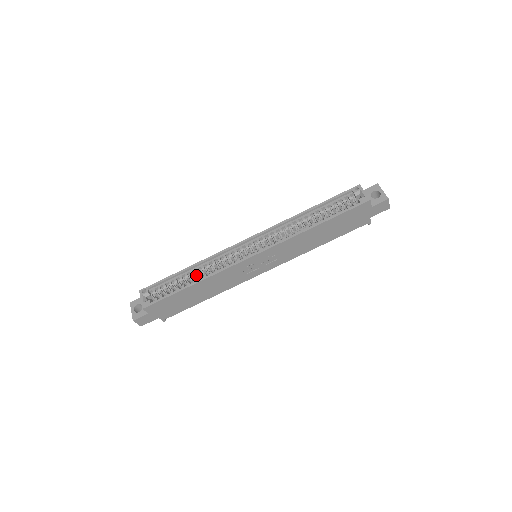
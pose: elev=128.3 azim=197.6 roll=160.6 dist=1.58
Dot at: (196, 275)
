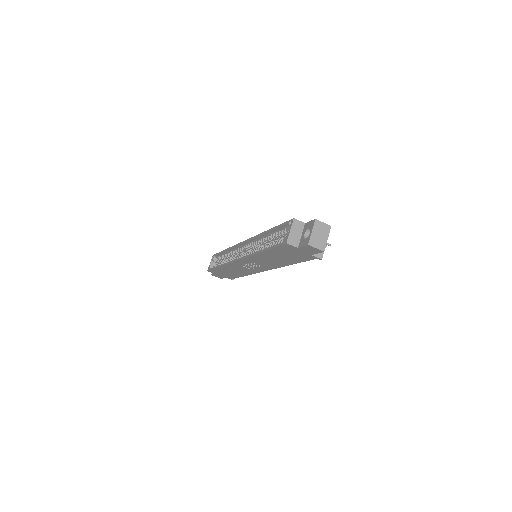
Dot at: occluded
